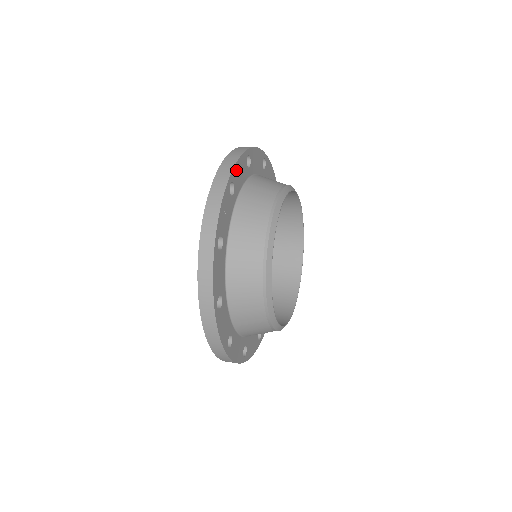
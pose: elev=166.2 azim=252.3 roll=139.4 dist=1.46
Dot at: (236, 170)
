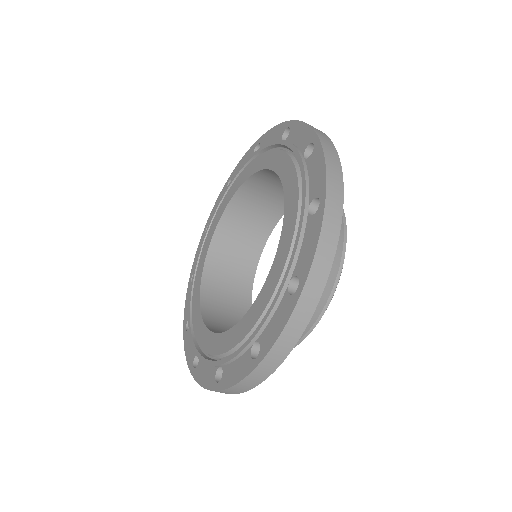
Dot at: occluded
